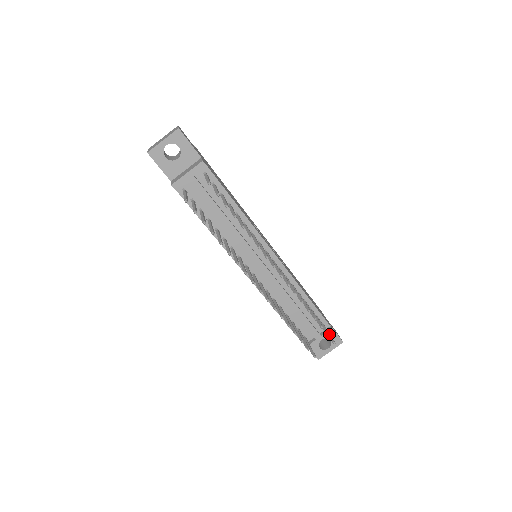
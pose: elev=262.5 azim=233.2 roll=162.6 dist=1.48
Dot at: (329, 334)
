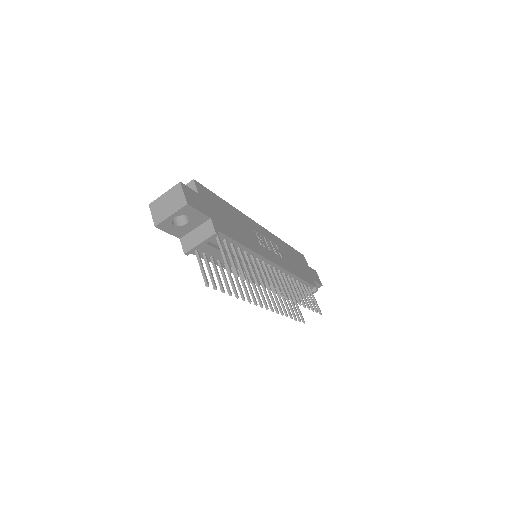
Dot at: (316, 303)
